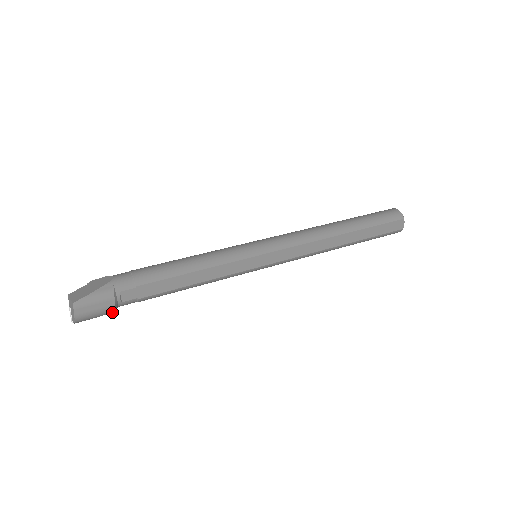
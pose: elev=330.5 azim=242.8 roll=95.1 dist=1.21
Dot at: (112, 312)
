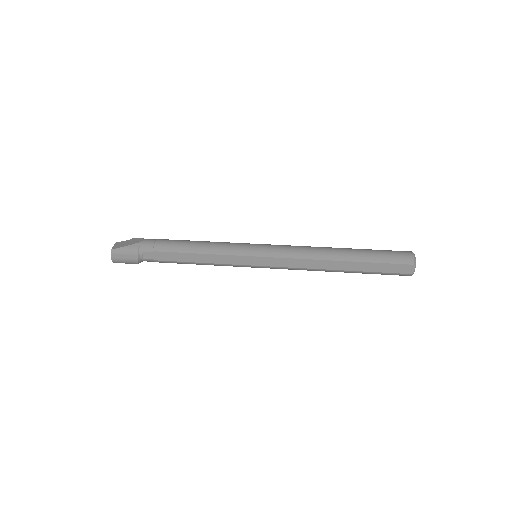
Dot at: (137, 263)
